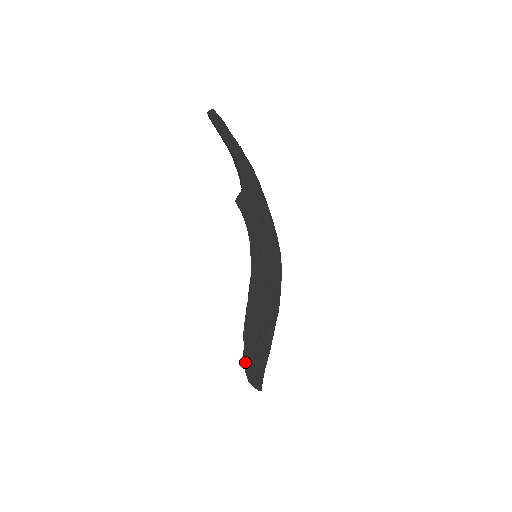
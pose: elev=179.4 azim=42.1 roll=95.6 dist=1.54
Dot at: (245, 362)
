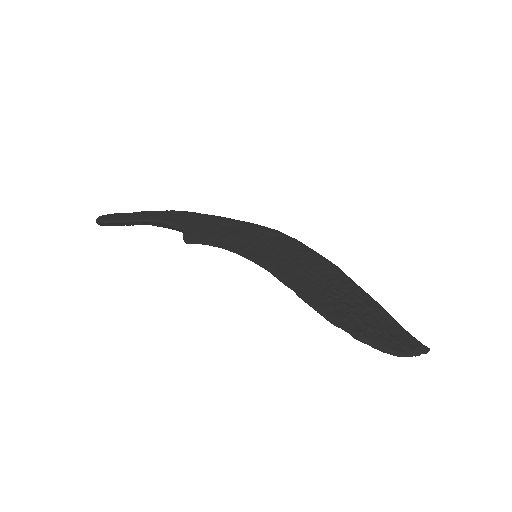
Dot at: (369, 343)
